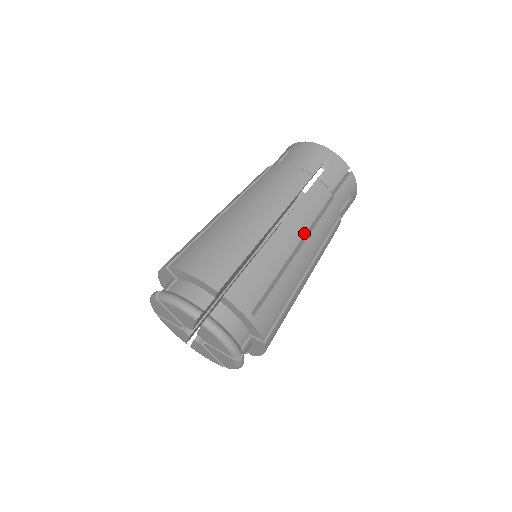
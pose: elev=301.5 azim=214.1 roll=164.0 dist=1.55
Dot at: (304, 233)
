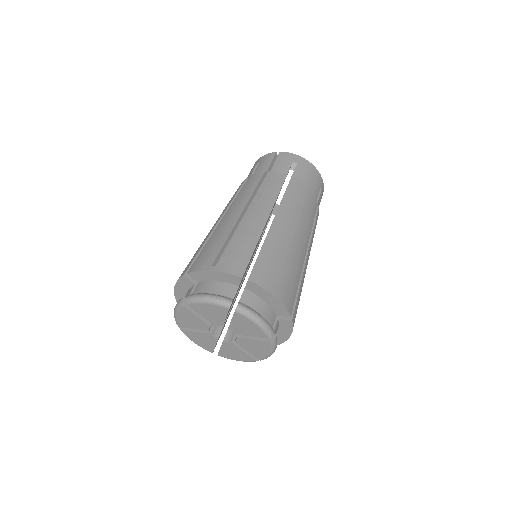
Dot at: occluded
